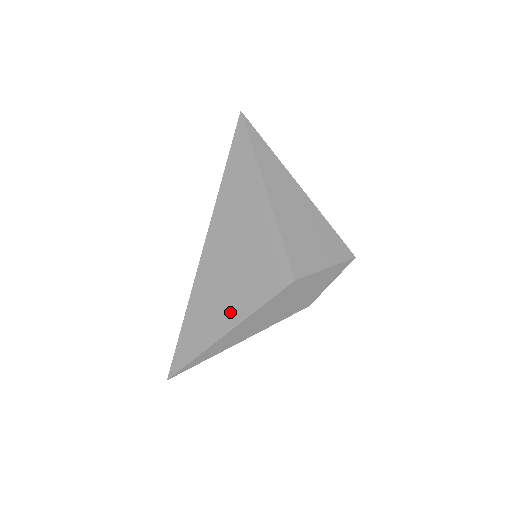
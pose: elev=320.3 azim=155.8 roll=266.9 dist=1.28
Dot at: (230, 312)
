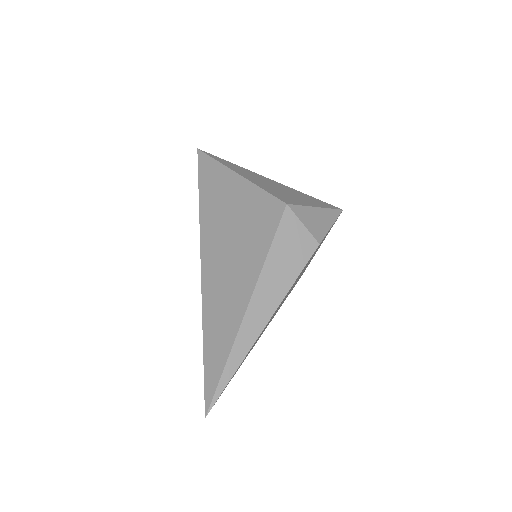
Dot at: (244, 280)
